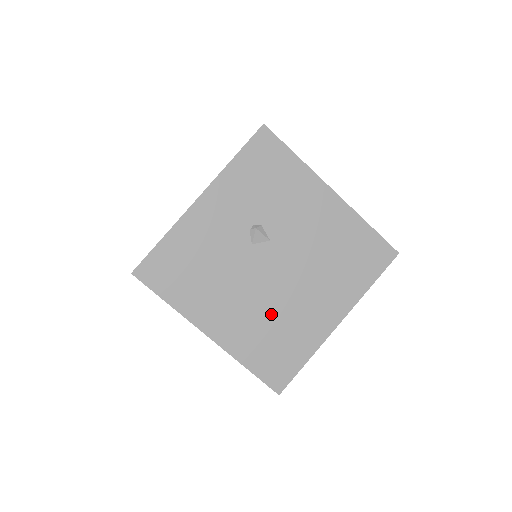
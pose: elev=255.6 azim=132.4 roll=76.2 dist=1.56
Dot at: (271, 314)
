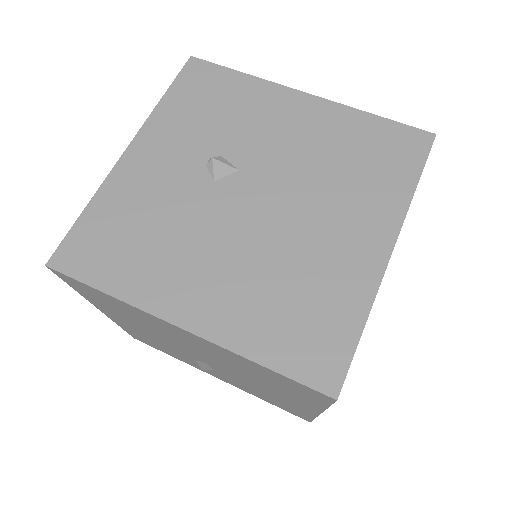
Dot at: (274, 266)
